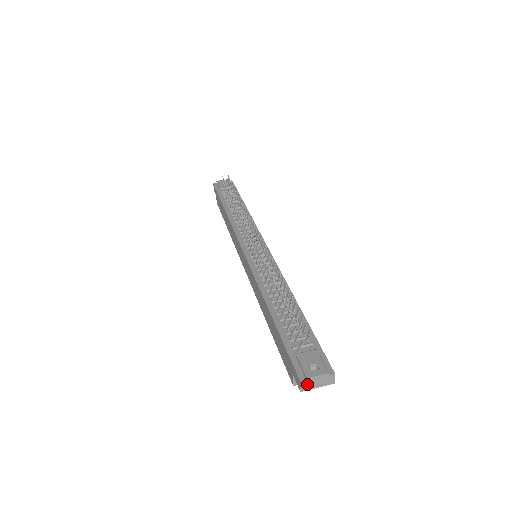
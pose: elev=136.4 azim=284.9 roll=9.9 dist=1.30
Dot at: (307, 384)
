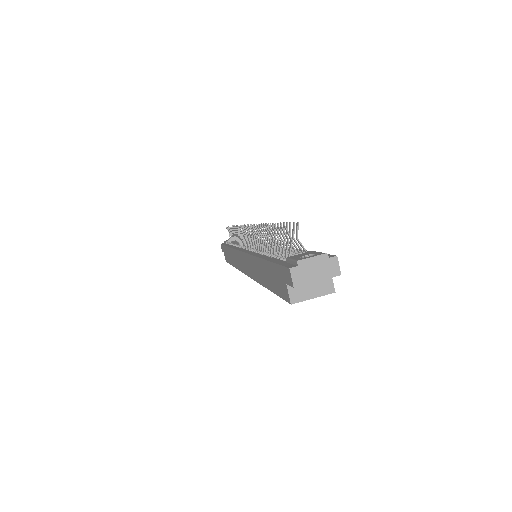
Dot at: (300, 273)
